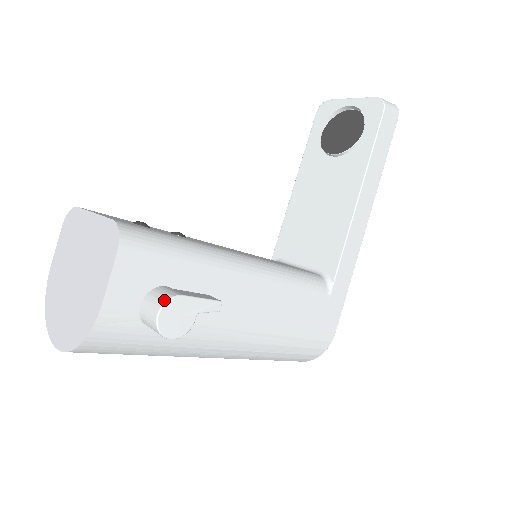
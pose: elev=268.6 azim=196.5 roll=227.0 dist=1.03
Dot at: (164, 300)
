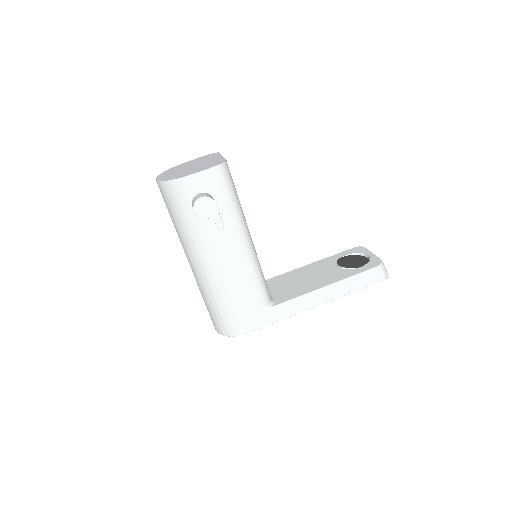
Dot at: (209, 196)
